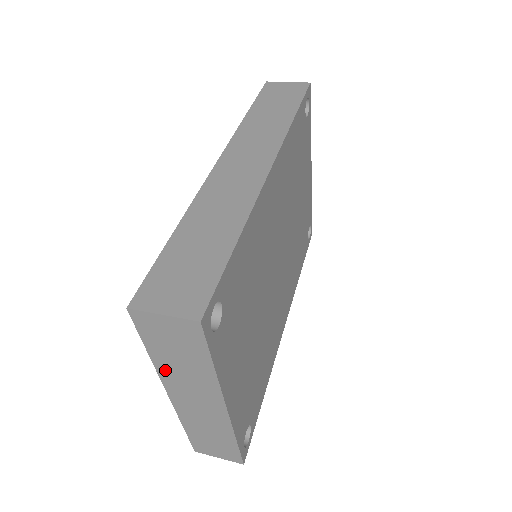
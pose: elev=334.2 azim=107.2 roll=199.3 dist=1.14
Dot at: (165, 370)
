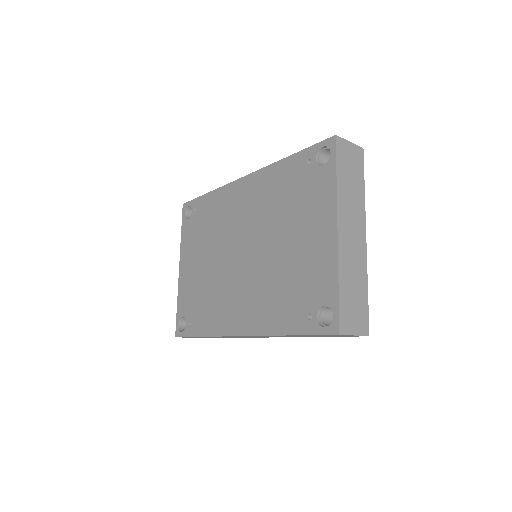
Dot at: (342, 195)
